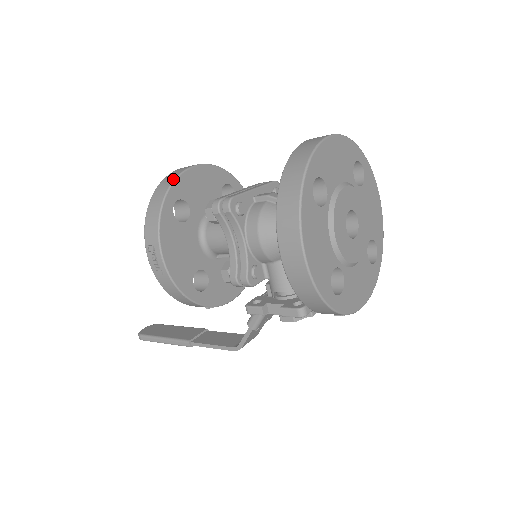
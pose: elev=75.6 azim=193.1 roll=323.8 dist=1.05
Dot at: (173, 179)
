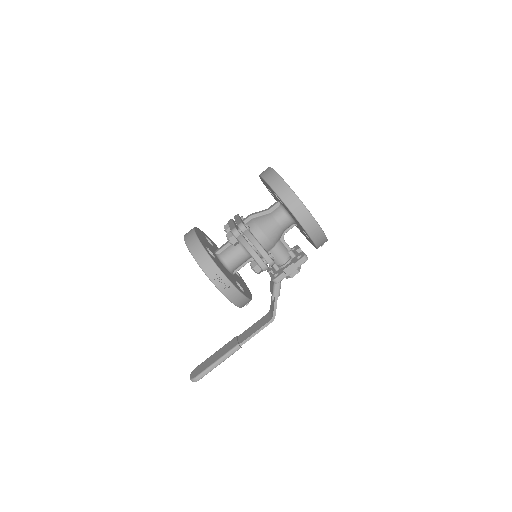
Dot at: (196, 238)
